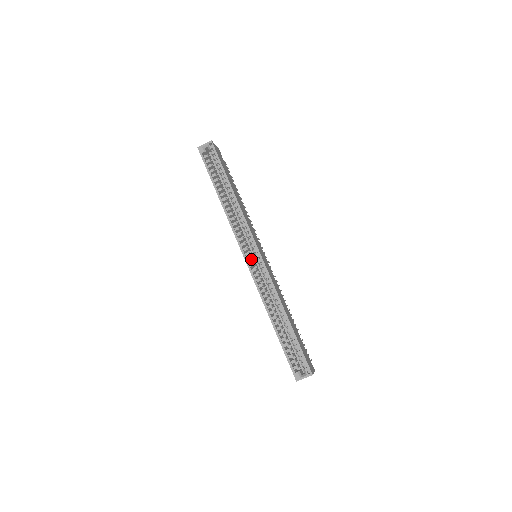
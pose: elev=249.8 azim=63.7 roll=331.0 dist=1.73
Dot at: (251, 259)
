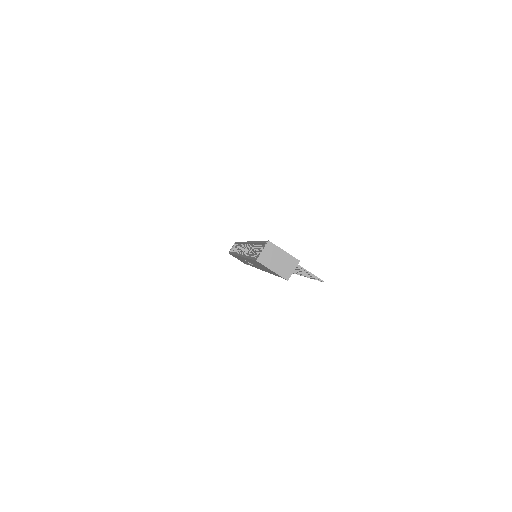
Dot at: occluded
